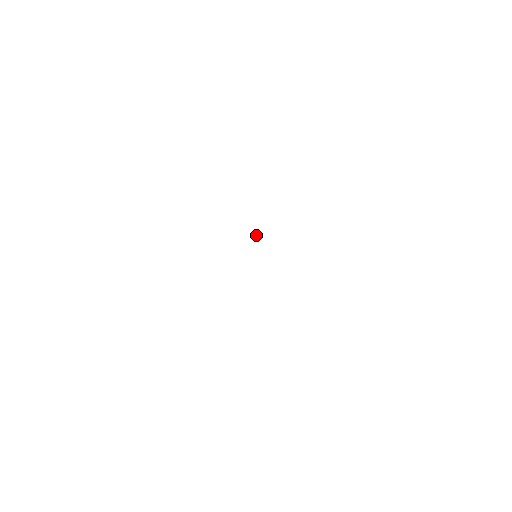
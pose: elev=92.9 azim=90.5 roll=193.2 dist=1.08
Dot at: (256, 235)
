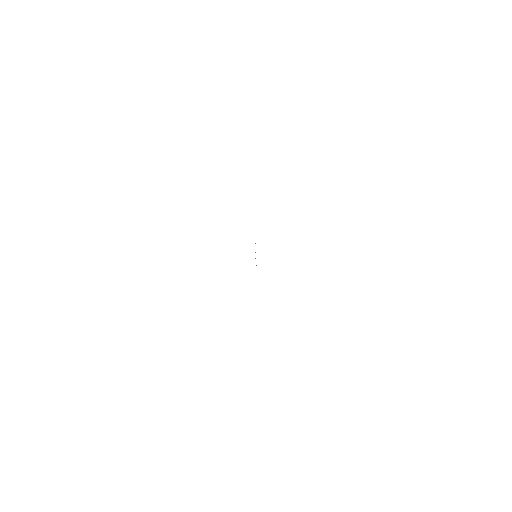
Dot at: occluded
